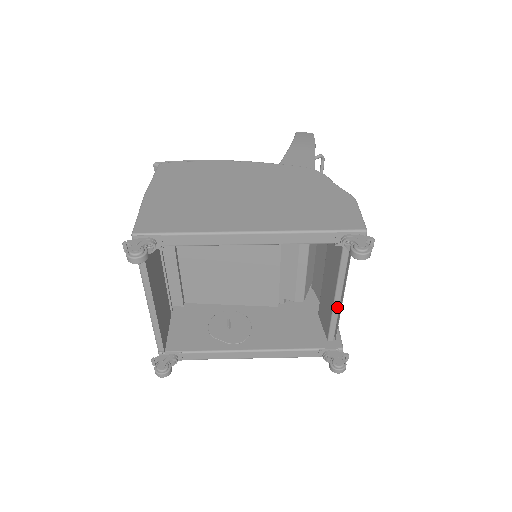
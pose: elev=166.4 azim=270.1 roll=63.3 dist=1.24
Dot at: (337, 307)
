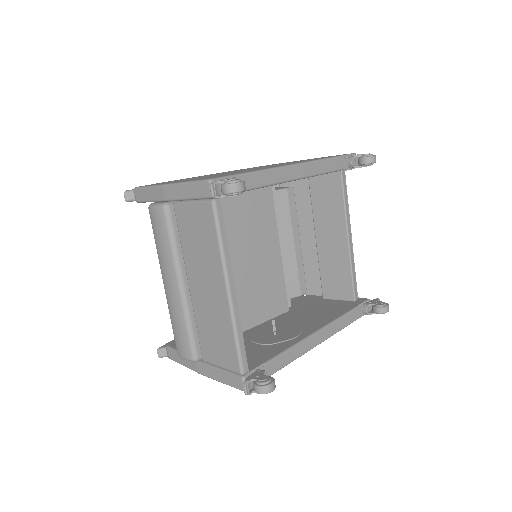
Dot at: (352, 253)
